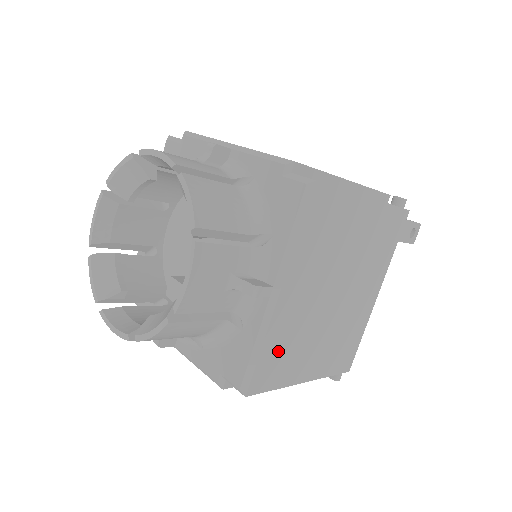
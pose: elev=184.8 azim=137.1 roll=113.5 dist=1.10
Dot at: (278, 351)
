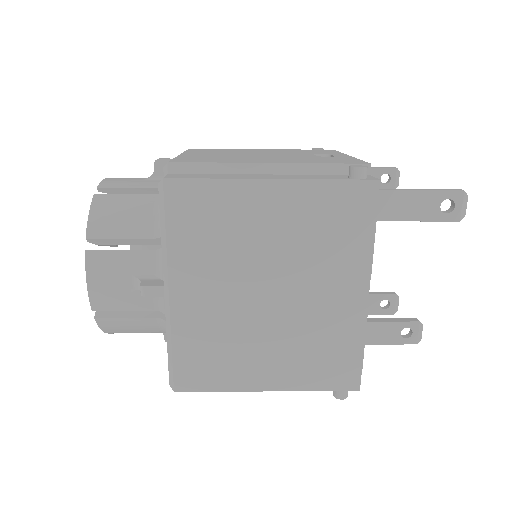
Dot at: (200, 351)
